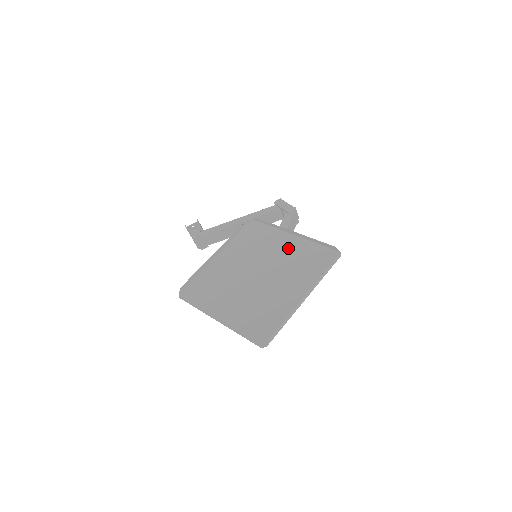
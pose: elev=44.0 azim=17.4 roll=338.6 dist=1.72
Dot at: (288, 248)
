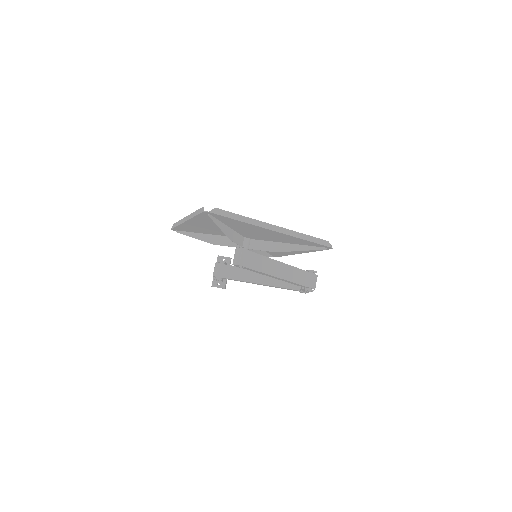
Dot at: occluded
